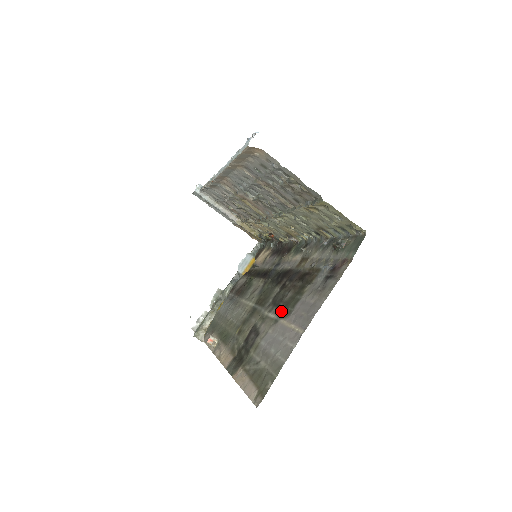
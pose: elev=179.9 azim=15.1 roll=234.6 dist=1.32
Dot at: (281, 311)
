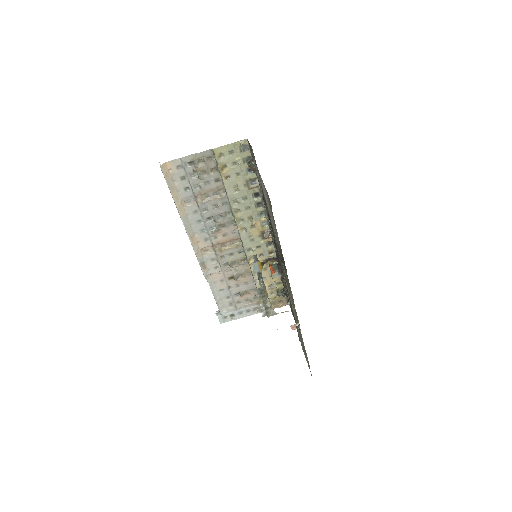
Dot at: occluded
